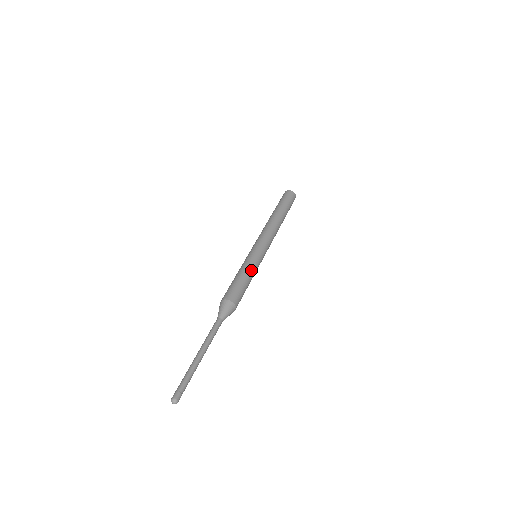
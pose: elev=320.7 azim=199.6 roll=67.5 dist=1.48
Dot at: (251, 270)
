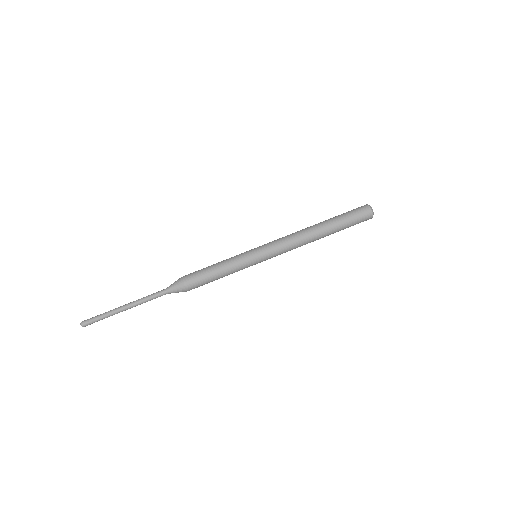
Dot at: (229, 265)
